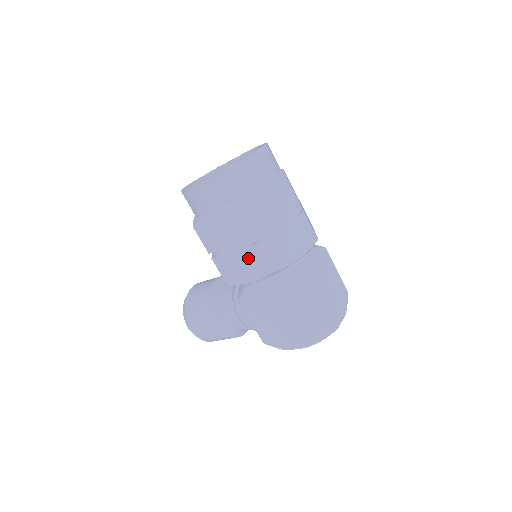
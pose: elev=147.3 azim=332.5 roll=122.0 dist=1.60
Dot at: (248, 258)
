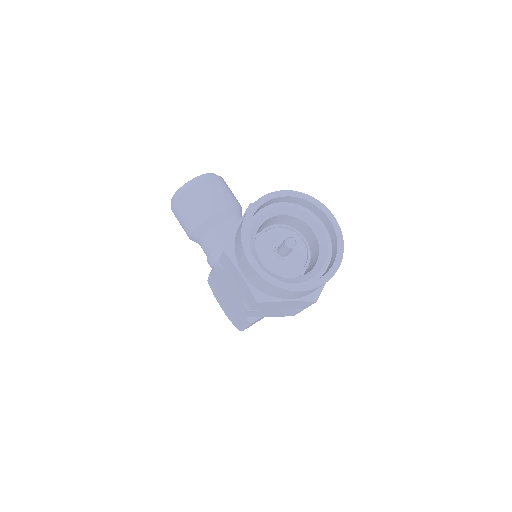
Dot at: (237, 299)
